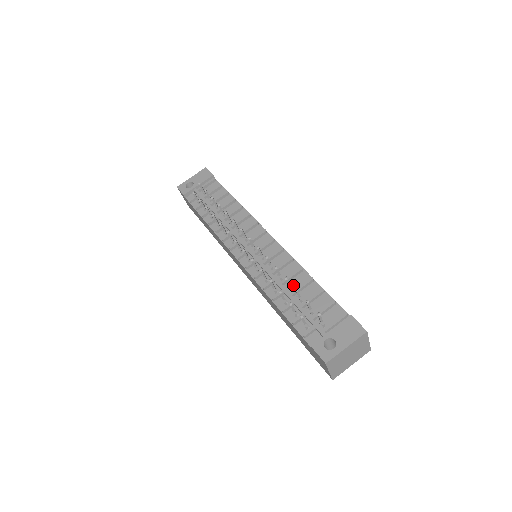
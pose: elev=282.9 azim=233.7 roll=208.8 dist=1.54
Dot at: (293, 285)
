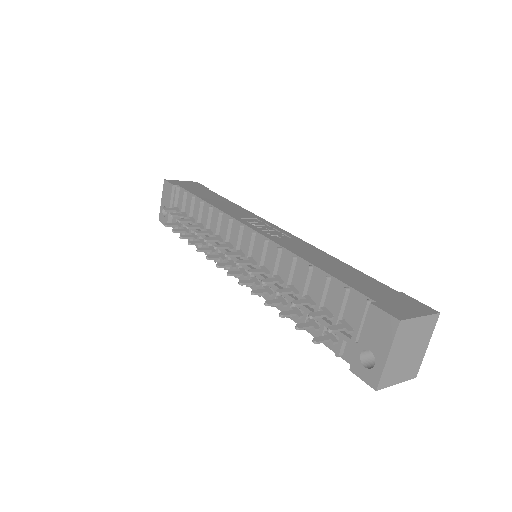
Dot at: (297, 285)
